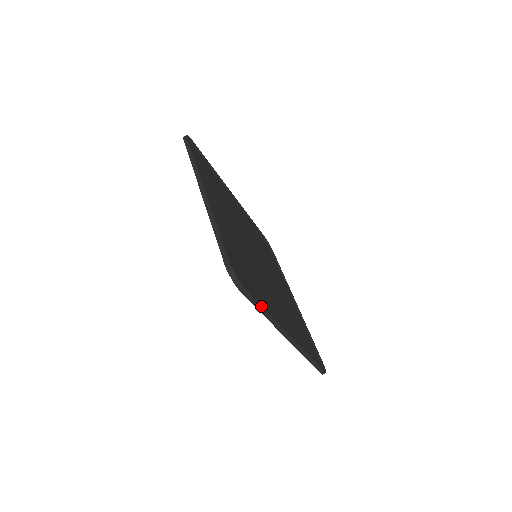
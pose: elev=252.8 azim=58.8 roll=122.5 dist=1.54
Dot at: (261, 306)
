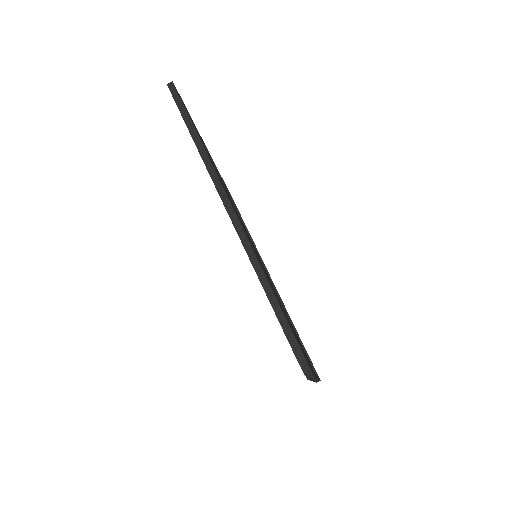
Dot at: (315, 377)
